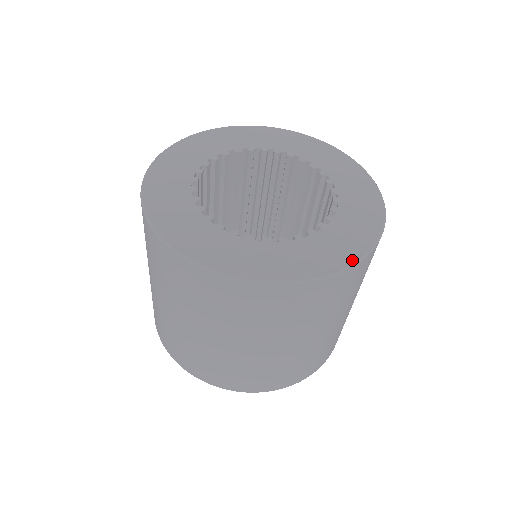
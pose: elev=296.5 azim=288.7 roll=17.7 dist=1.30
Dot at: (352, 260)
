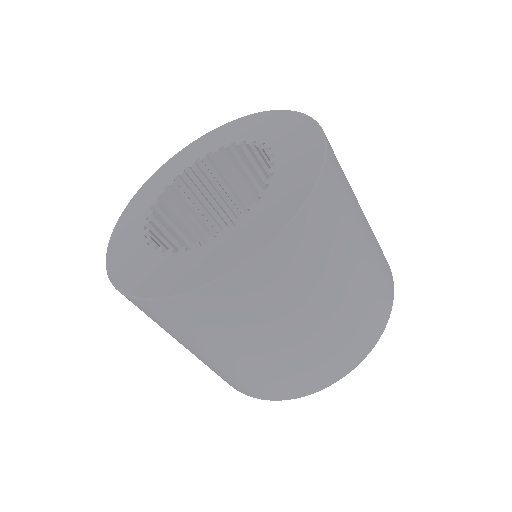
Dot at: (170, 292)
